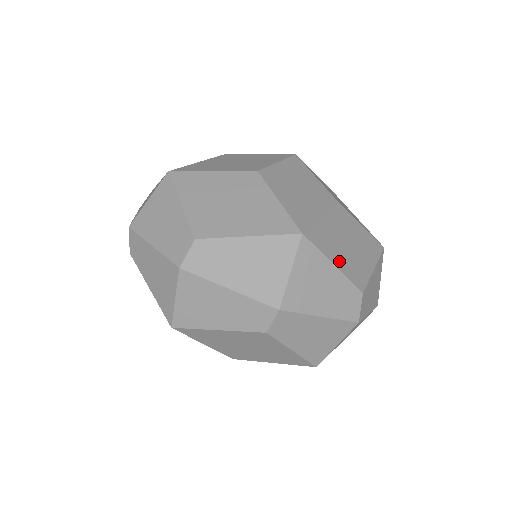
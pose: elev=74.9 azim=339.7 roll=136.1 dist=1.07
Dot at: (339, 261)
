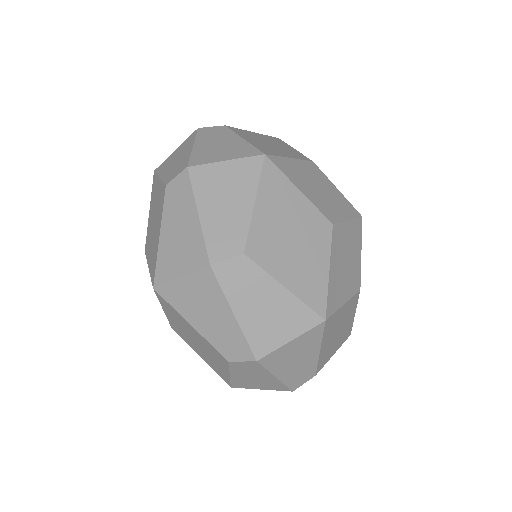
Dot at: (324, 347)
